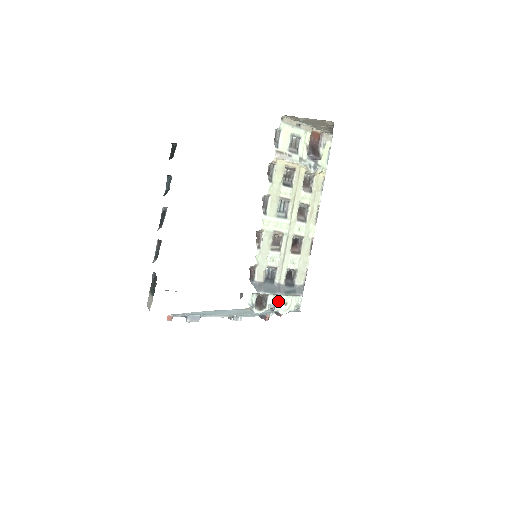
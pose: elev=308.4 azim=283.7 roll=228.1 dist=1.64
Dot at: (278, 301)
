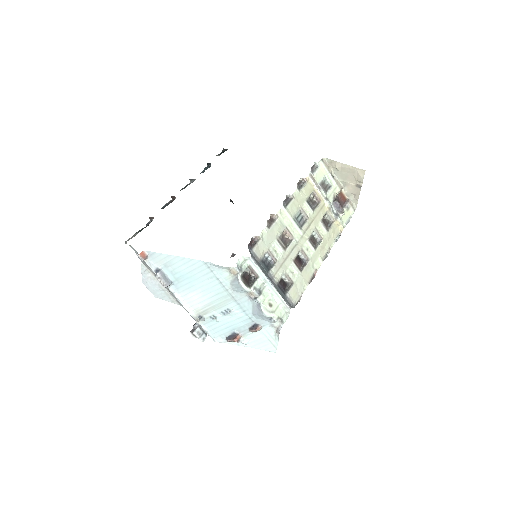
Dot at: (264, 293)
